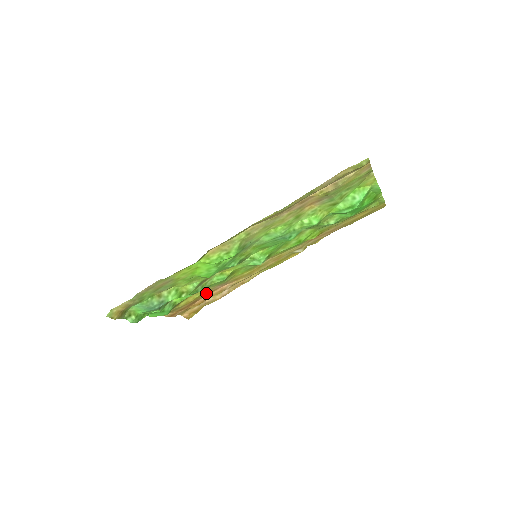
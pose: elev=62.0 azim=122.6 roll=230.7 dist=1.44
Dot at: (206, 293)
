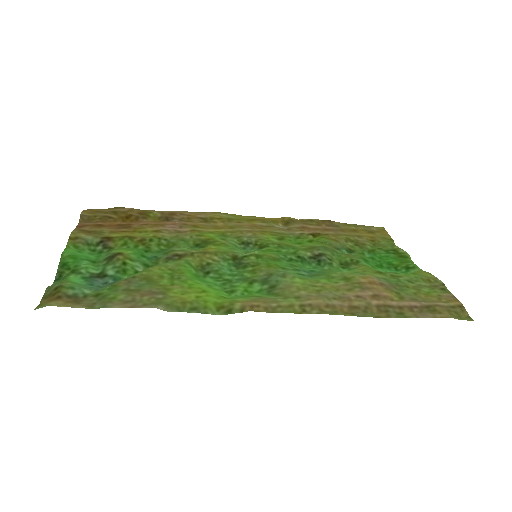
Dot at: (149, 227)
